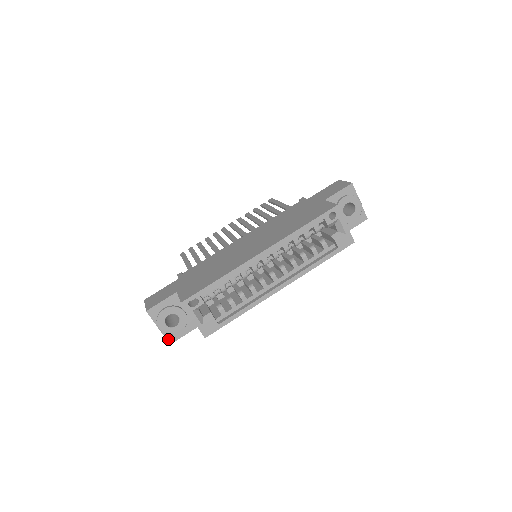
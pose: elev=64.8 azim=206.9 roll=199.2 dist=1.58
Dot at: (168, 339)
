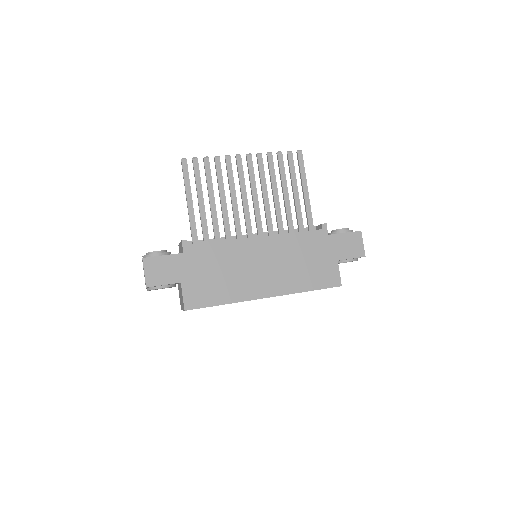
Dot at: occluded
